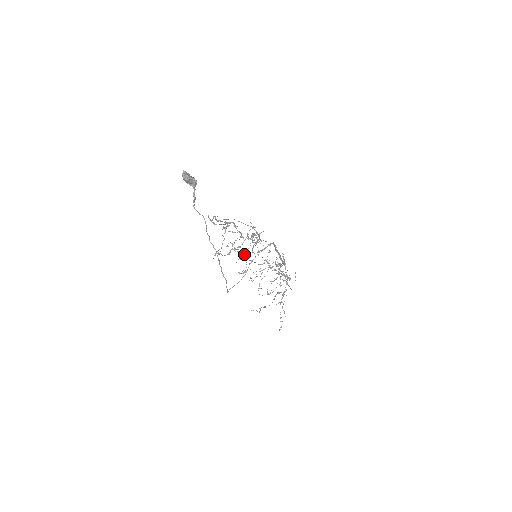
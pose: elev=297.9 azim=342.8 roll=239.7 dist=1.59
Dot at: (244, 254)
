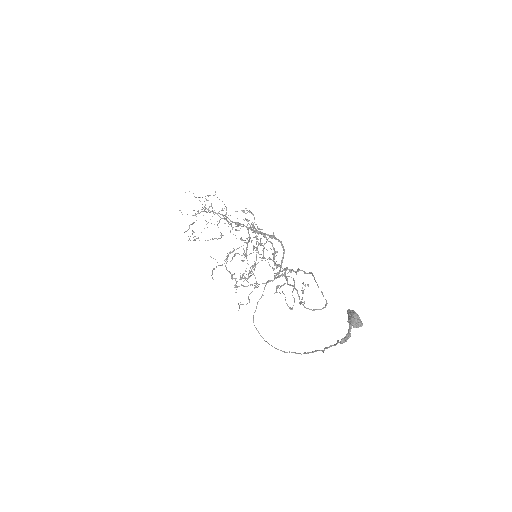
Dot at: (253, 265)
